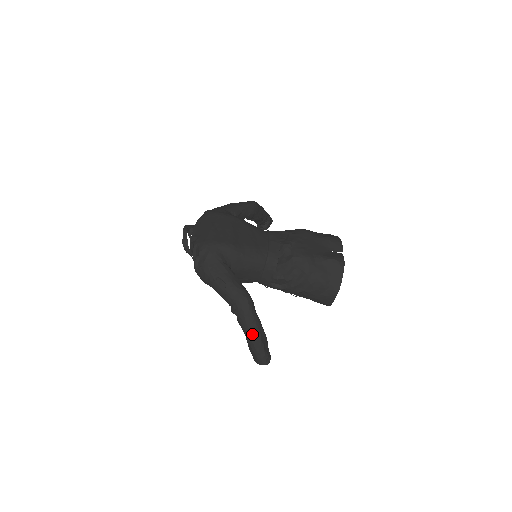
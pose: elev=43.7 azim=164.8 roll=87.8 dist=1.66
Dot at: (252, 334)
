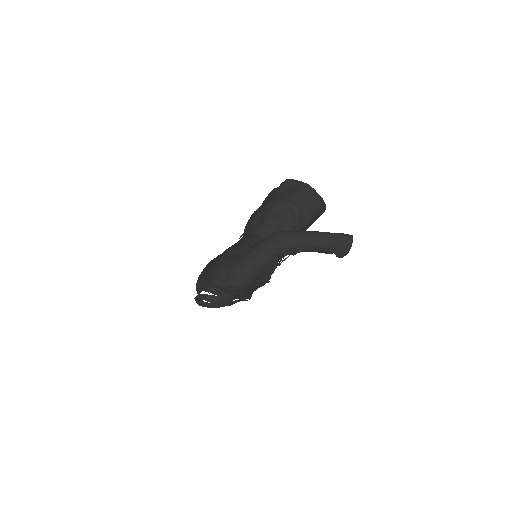
Dot at: (313, 237)
